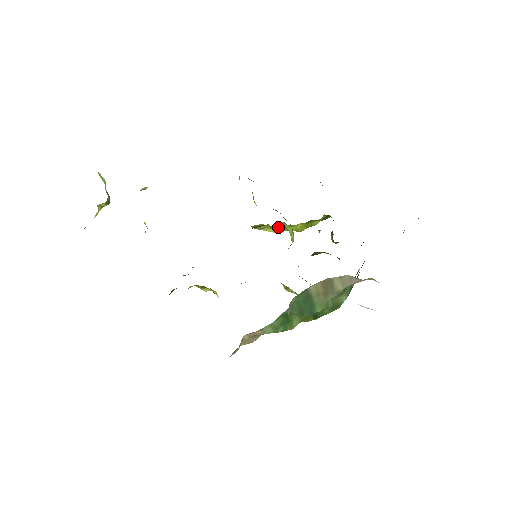
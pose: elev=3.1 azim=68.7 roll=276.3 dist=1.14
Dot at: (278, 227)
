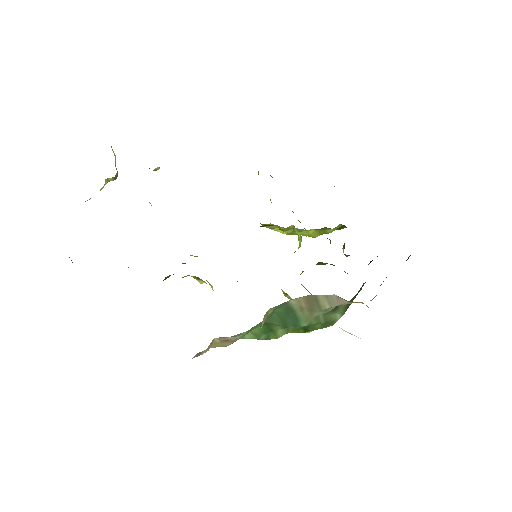
Dot at: (287, 229)
